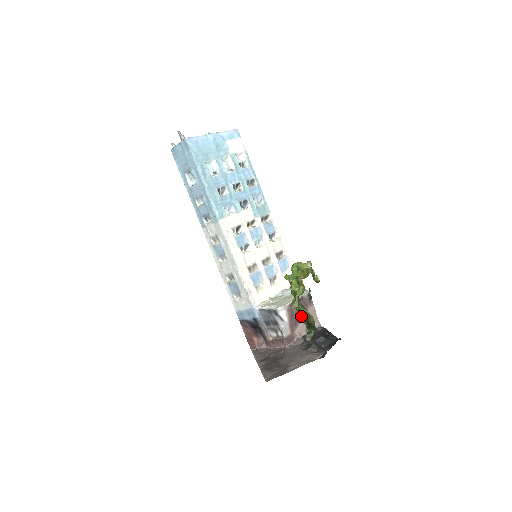
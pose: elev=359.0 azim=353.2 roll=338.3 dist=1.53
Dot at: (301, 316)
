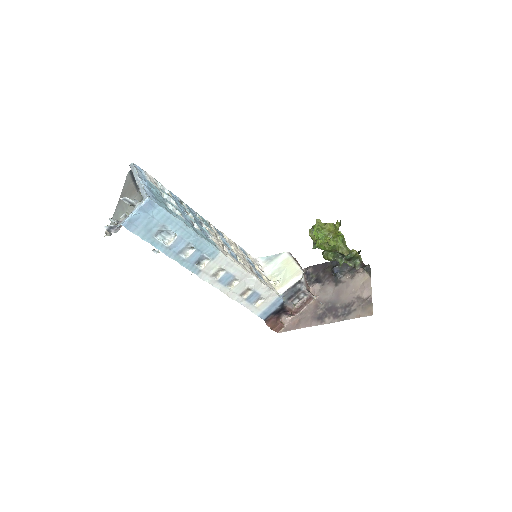
Dot at: occluded
